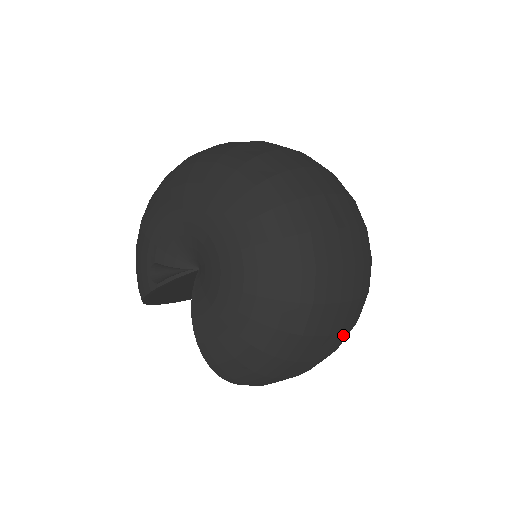
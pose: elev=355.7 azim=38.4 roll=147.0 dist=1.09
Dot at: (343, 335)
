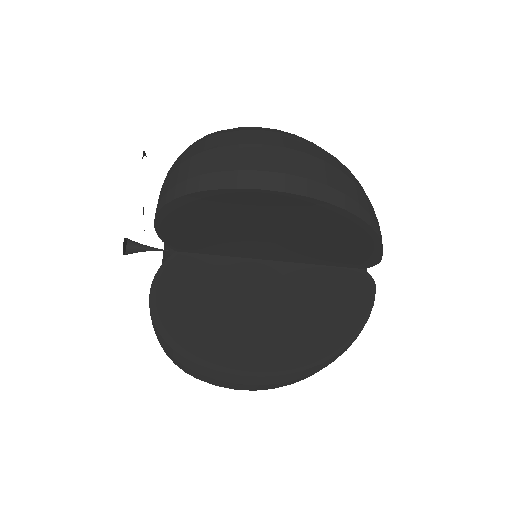
Dot at: occluded
